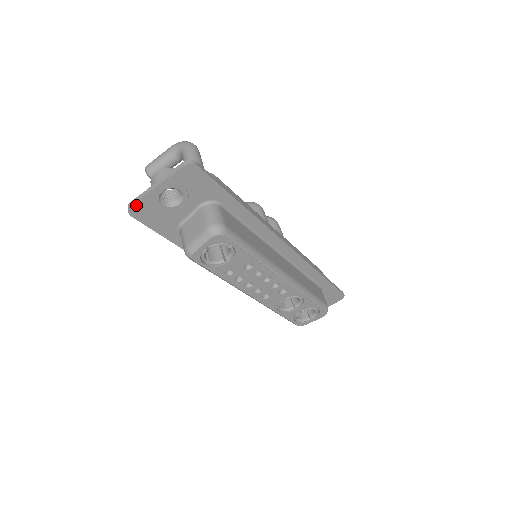
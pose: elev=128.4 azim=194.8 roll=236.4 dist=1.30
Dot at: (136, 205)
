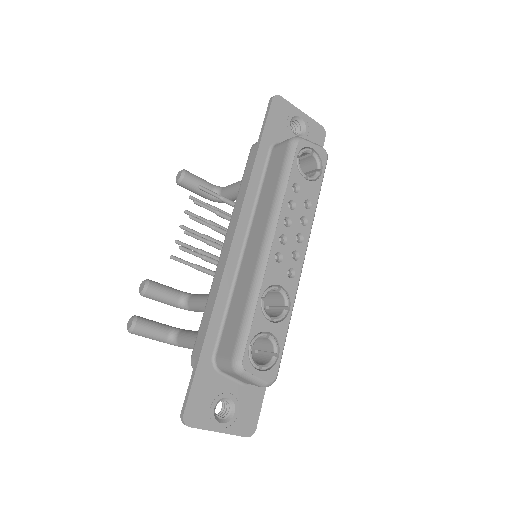
Dot at: (283, 100)
